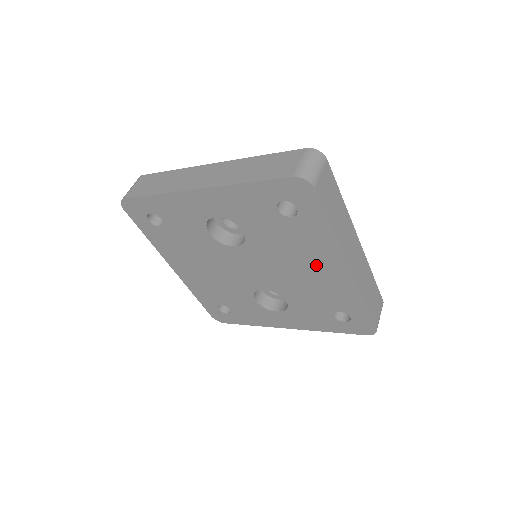
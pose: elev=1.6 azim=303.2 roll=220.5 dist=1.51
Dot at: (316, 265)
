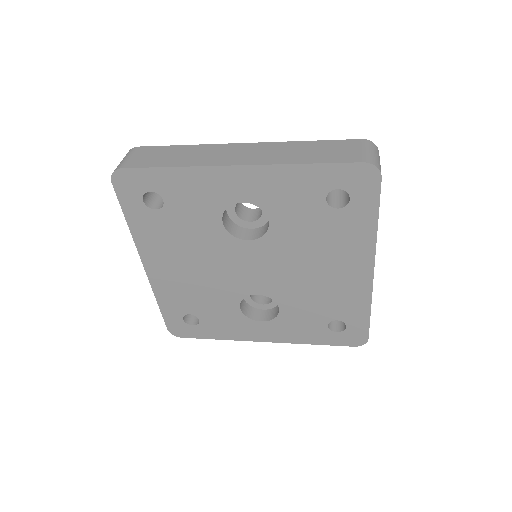
Dot at: (338, 266)
